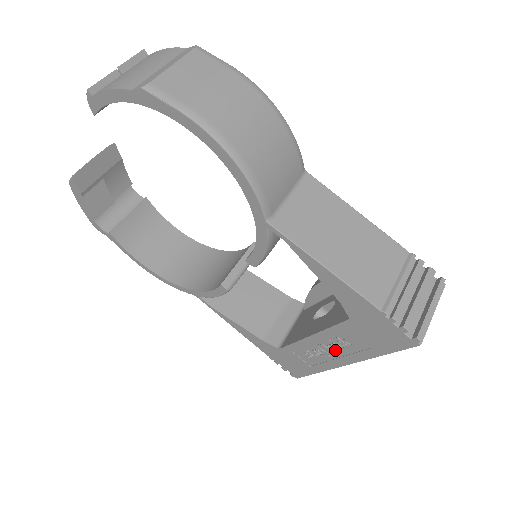
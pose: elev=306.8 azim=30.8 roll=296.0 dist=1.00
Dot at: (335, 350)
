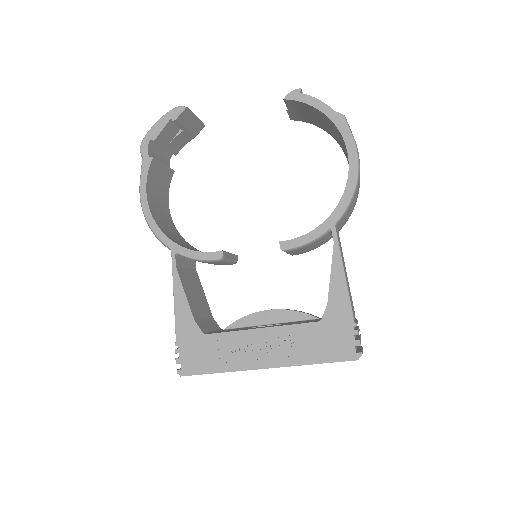
Dot at: (272, 349)
